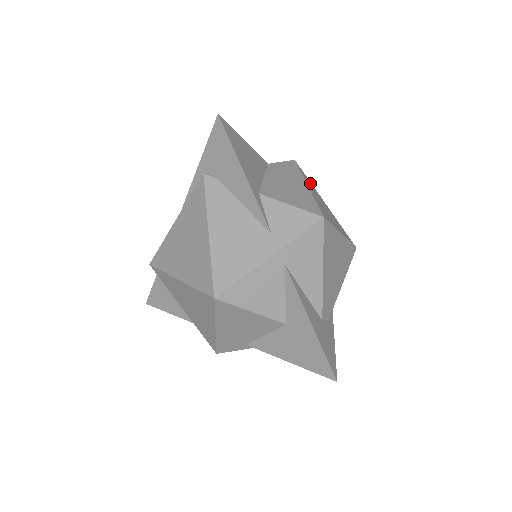
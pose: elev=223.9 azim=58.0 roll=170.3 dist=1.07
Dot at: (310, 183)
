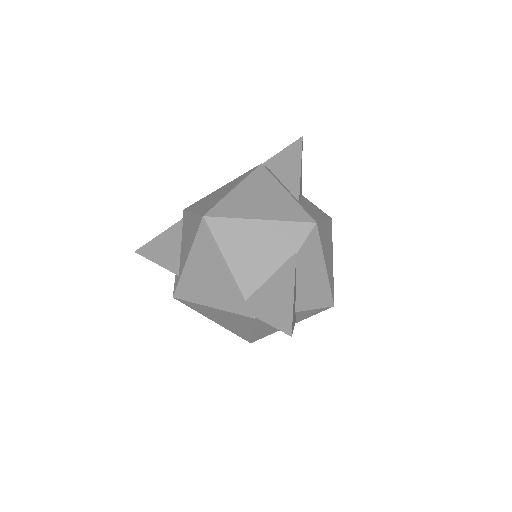
Dot at: (322, 231)
